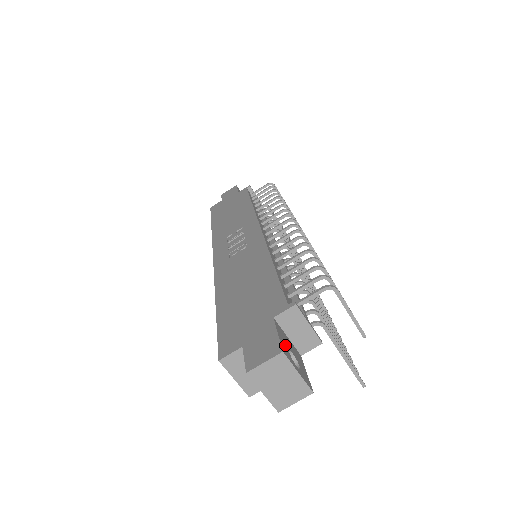
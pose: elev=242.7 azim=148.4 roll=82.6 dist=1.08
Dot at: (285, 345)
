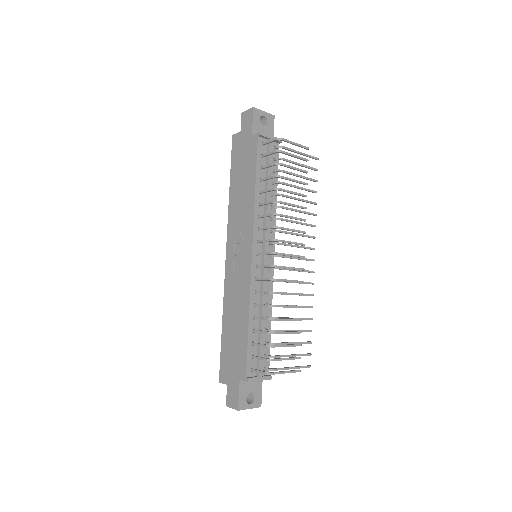
Dot at: (244, 397)
